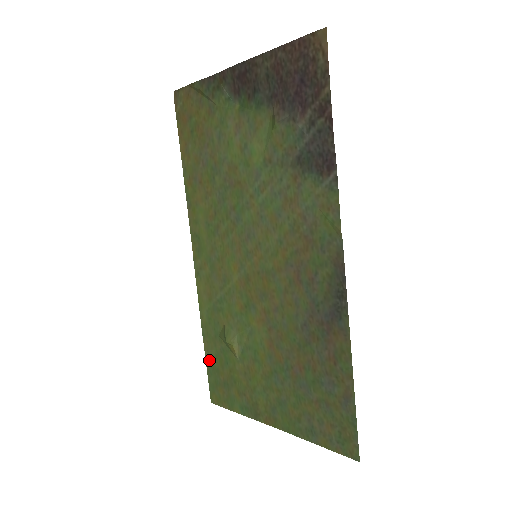
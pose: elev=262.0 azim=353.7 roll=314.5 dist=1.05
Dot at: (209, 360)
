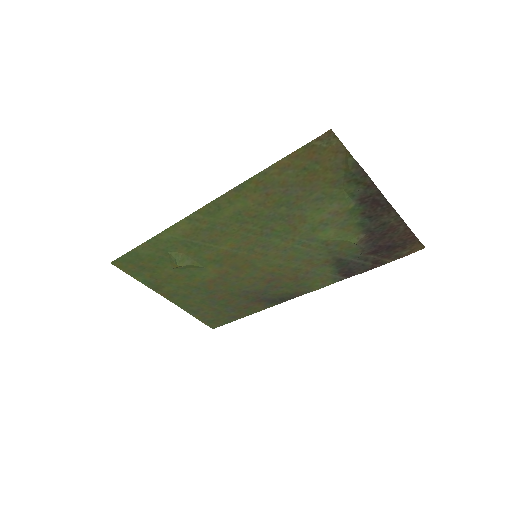
Dot at: (138, 251)
